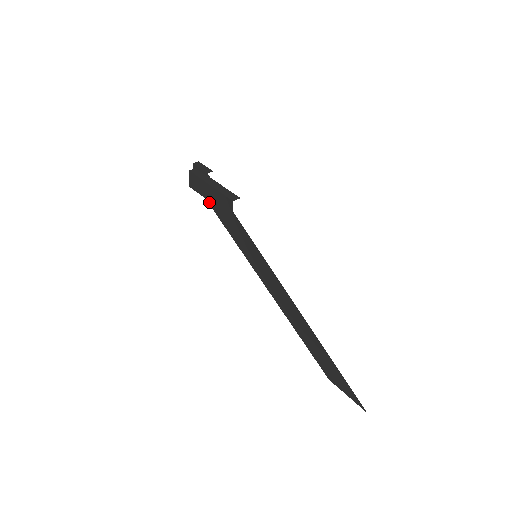
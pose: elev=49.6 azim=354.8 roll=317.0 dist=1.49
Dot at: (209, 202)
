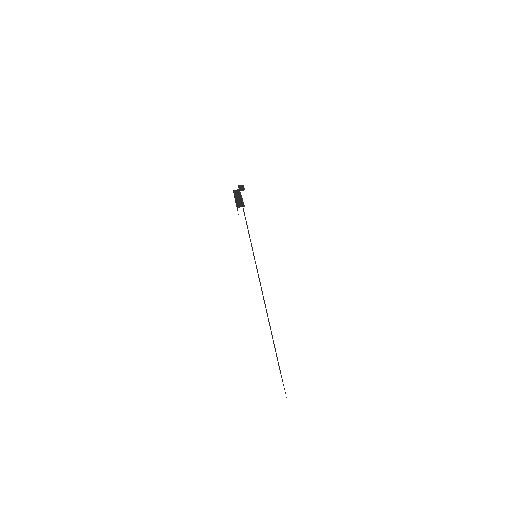
Dot at: (244, 215)
